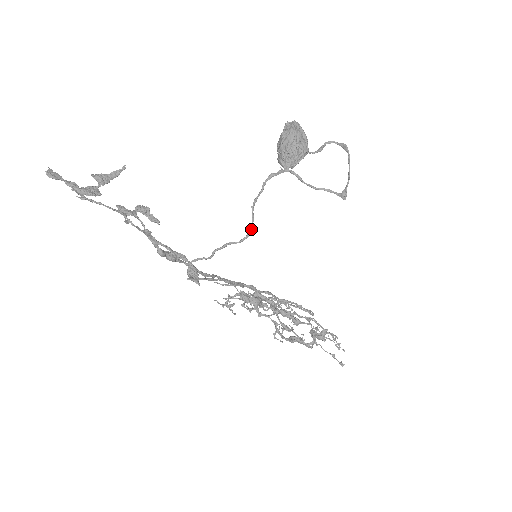
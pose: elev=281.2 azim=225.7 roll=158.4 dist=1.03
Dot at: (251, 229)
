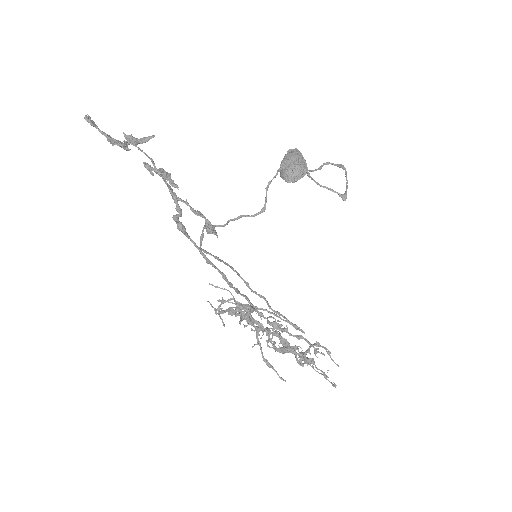
Dot at: (264, 206)
